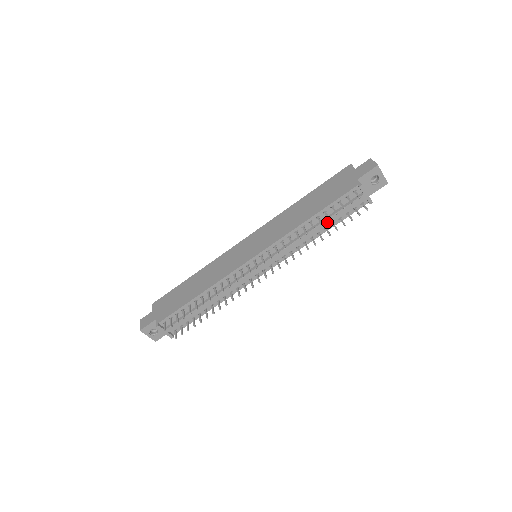
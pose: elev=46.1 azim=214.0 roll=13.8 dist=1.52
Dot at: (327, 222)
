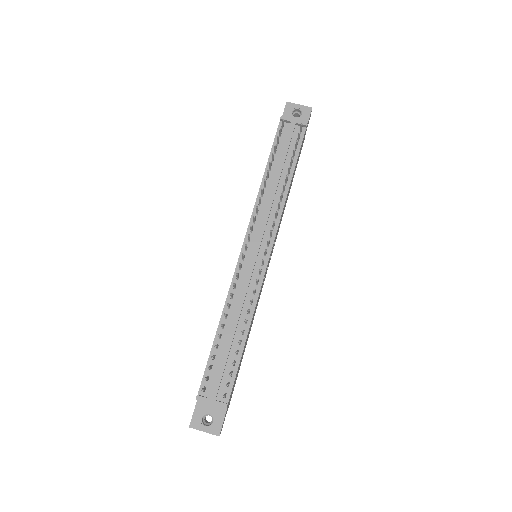
Dot at: (282, 165)
